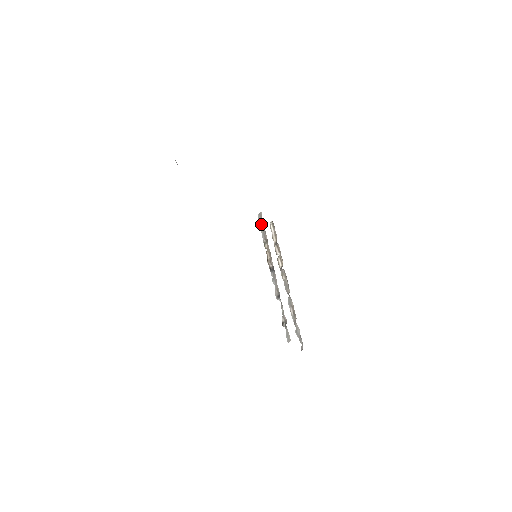
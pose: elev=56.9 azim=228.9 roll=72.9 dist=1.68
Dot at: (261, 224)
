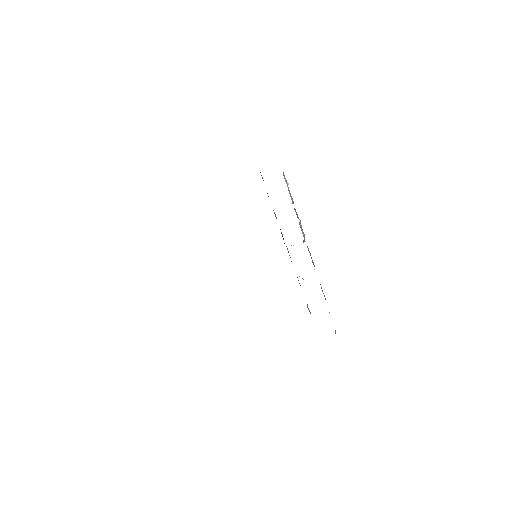
Dot at: occluded
